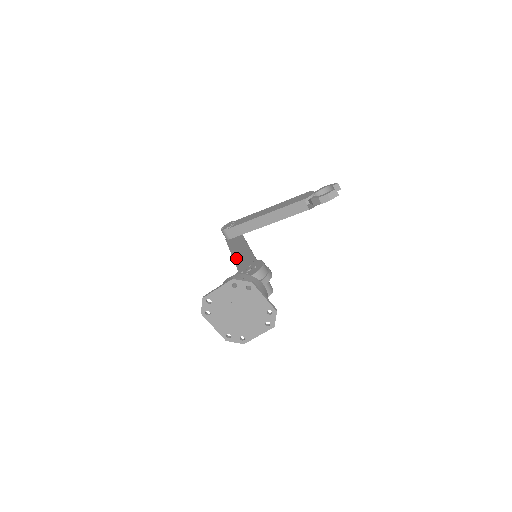
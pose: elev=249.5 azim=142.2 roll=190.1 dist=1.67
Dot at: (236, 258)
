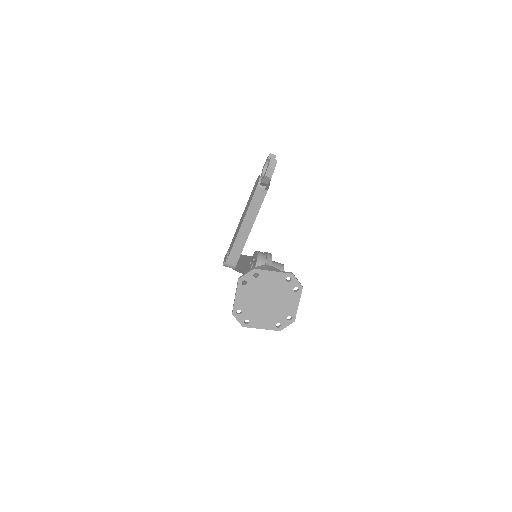
Dot at: occluded
